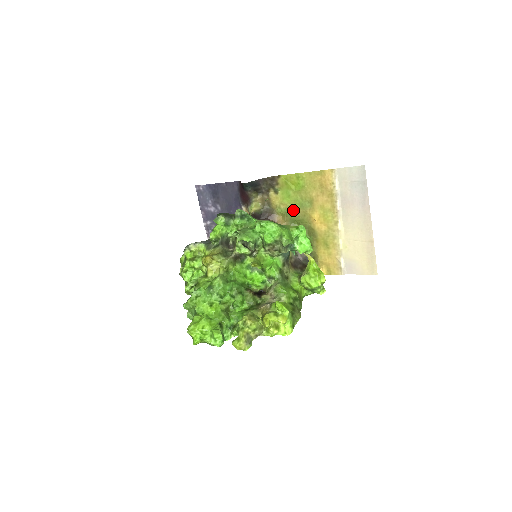
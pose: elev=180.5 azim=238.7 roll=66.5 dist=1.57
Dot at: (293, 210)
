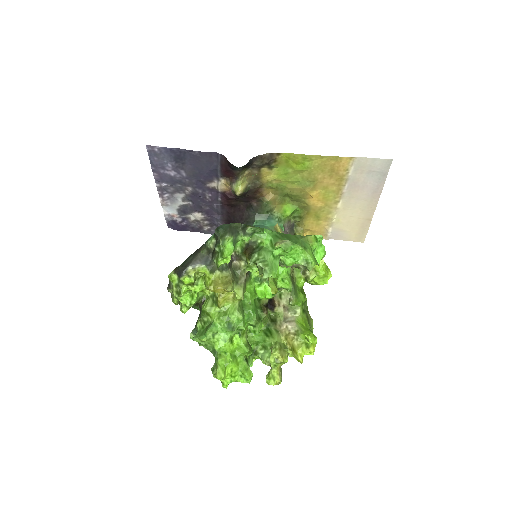
Dot at: (287, 186)
